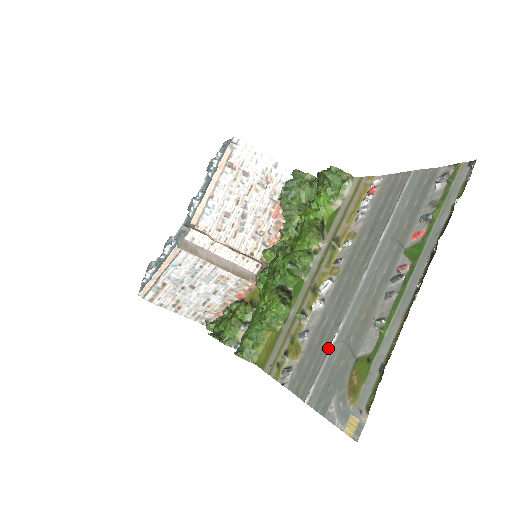
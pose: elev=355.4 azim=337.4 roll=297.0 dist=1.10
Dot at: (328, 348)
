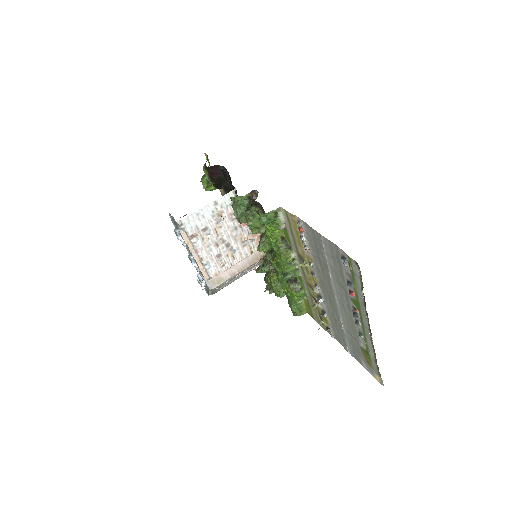
Dot at: (342, 331)
